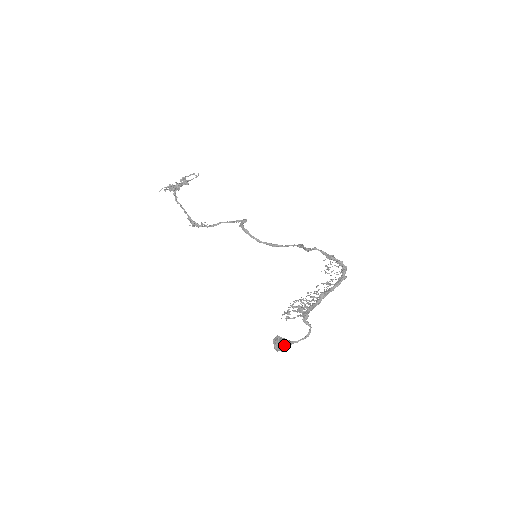
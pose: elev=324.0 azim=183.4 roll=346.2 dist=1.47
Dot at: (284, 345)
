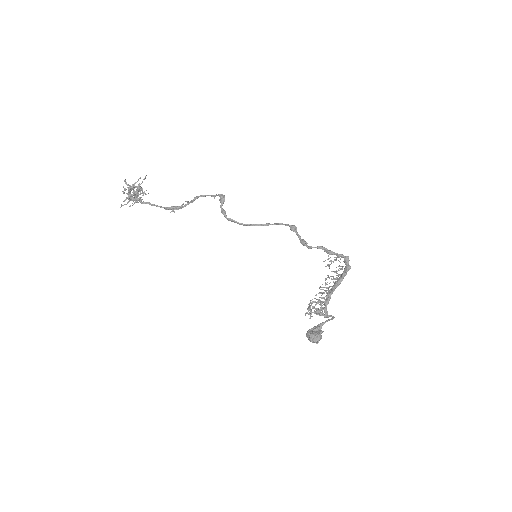
Dot at: (317, 342)
